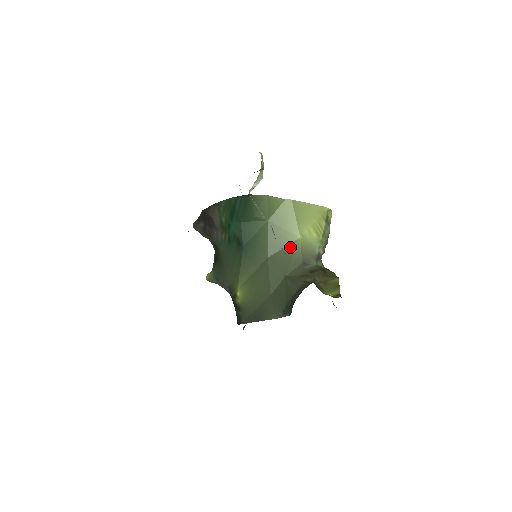
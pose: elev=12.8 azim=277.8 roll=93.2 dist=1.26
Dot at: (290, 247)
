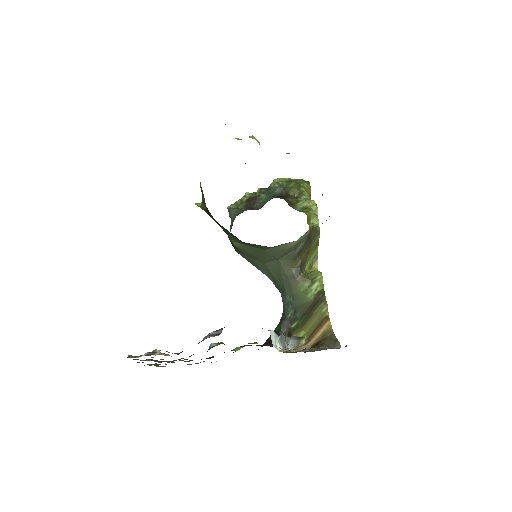
Dot at: (286, 246)
